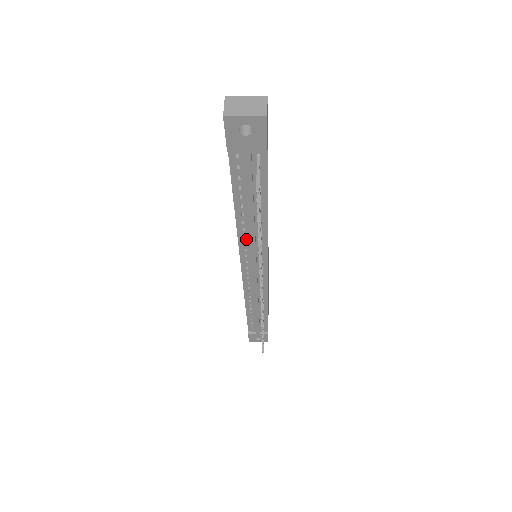
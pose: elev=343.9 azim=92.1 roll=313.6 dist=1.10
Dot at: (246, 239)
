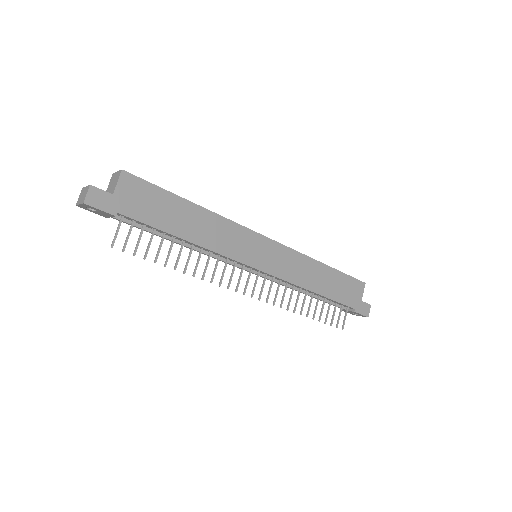
Dot at: occluded
